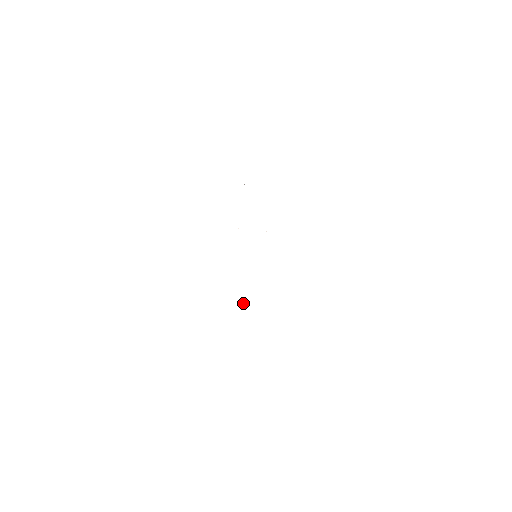
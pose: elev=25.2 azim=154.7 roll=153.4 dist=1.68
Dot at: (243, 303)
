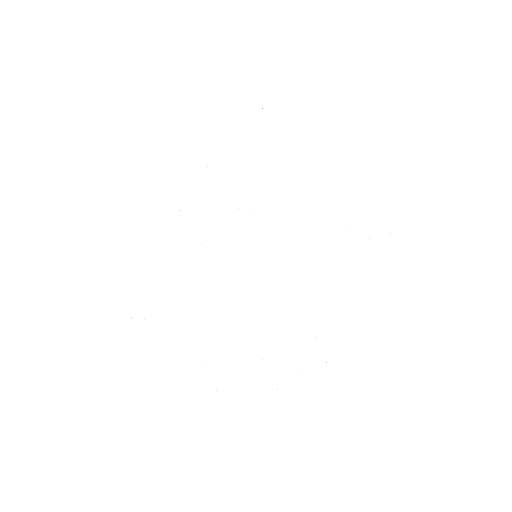
Dot at: occluded
